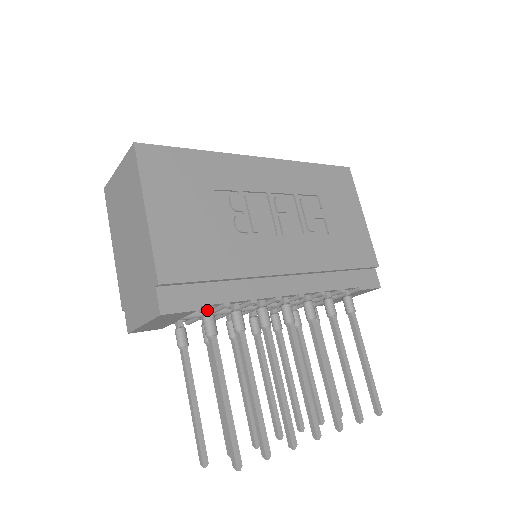
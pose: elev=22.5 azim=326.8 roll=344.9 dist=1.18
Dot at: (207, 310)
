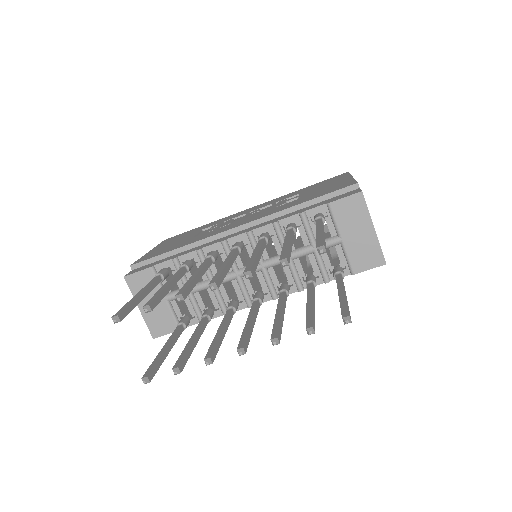
Dot at: occluded
